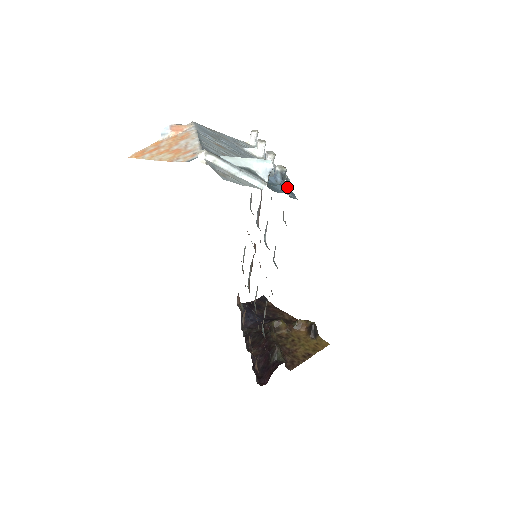
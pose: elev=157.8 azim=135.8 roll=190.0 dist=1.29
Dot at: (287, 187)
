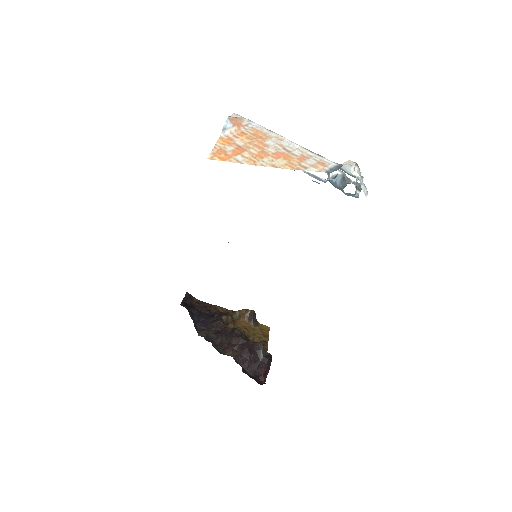
Dot at: occluded
